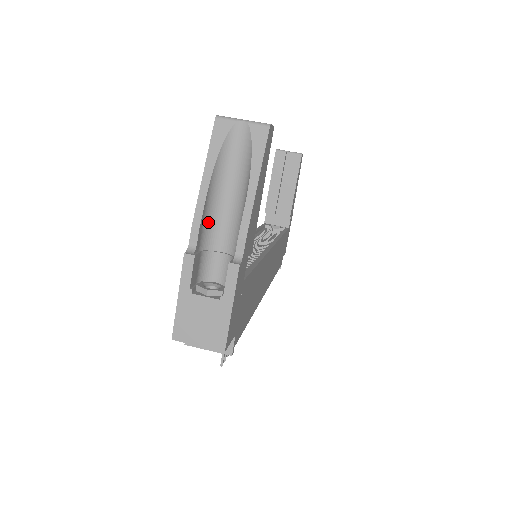
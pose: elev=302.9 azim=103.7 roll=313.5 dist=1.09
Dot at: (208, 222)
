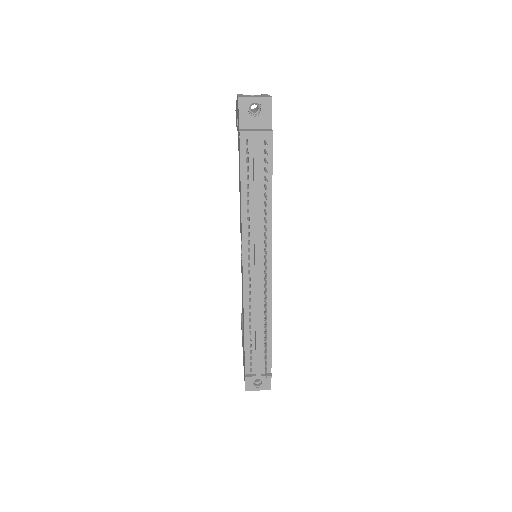
Dot at: occluded
